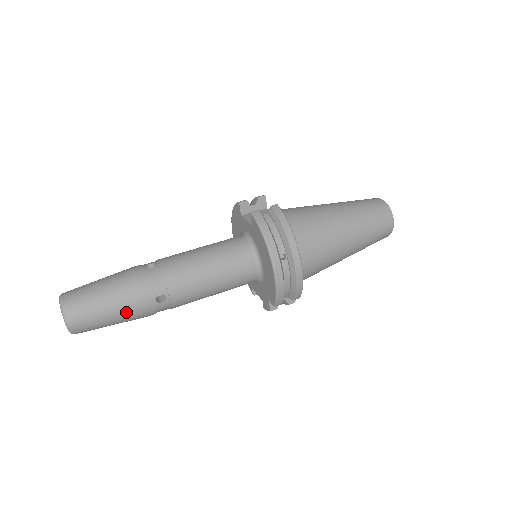
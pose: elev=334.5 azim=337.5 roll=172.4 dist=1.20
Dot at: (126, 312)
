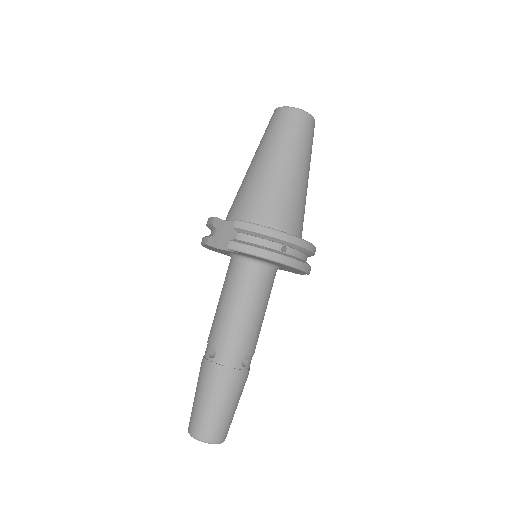
Dot at: (237, 395)
